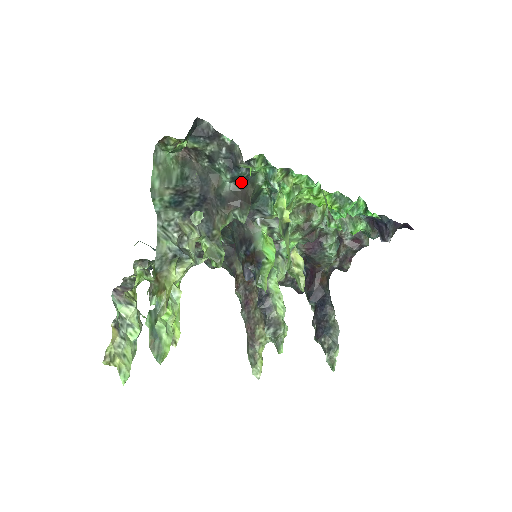
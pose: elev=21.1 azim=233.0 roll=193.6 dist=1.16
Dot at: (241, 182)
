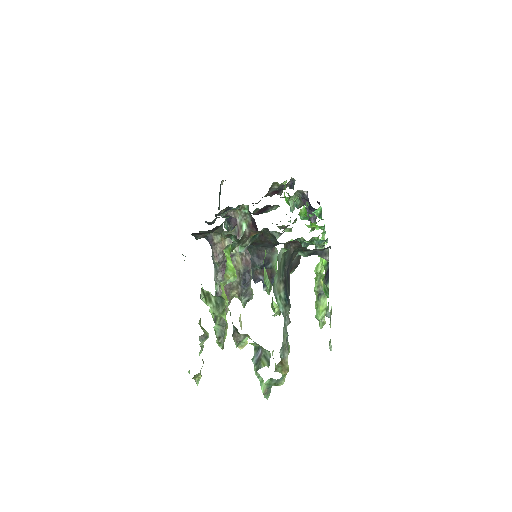
Dot at: occluded
